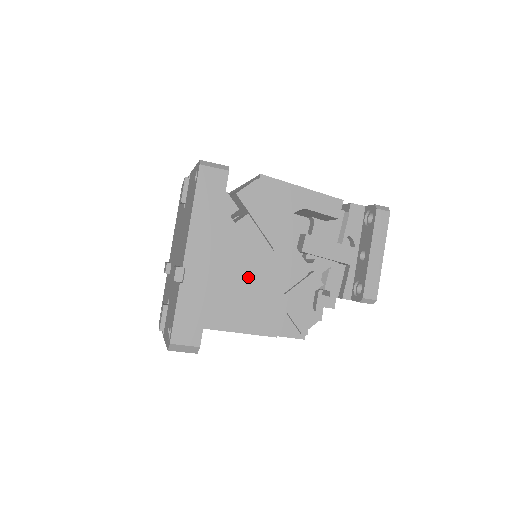
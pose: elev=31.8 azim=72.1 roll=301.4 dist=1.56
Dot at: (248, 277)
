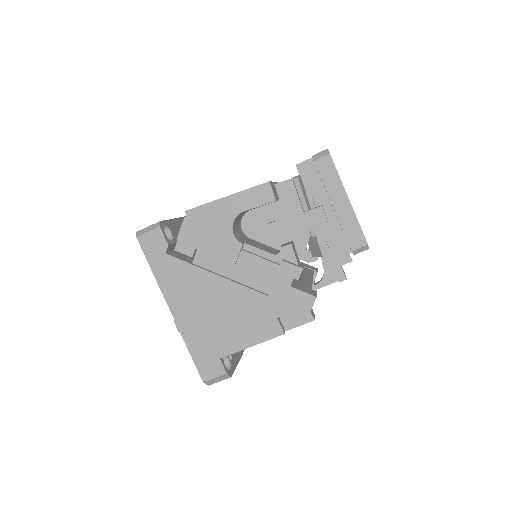
Dot at: (229, 300)
